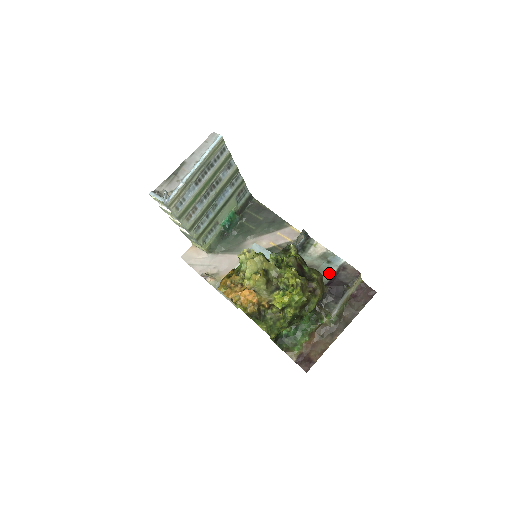
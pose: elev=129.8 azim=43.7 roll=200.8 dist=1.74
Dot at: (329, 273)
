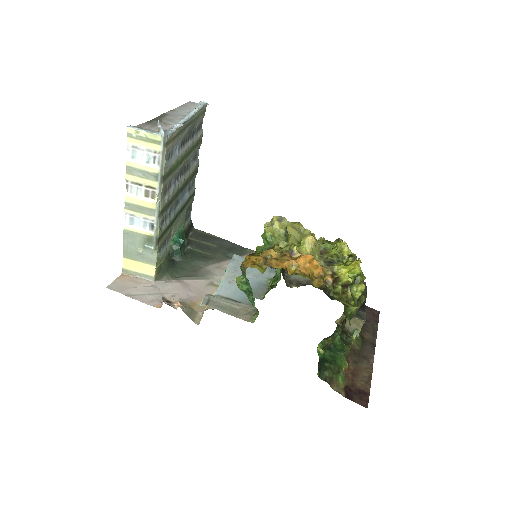
Dot at: occluded
